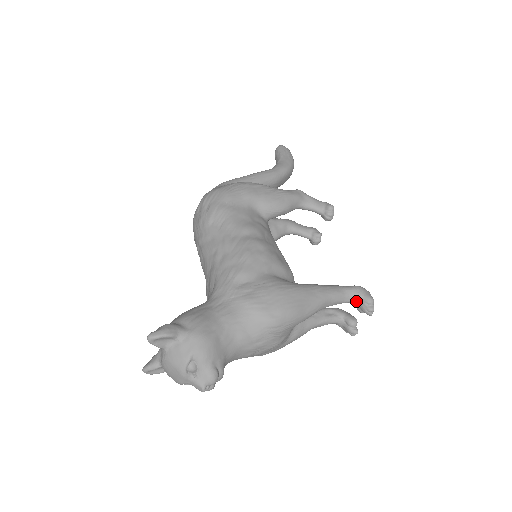
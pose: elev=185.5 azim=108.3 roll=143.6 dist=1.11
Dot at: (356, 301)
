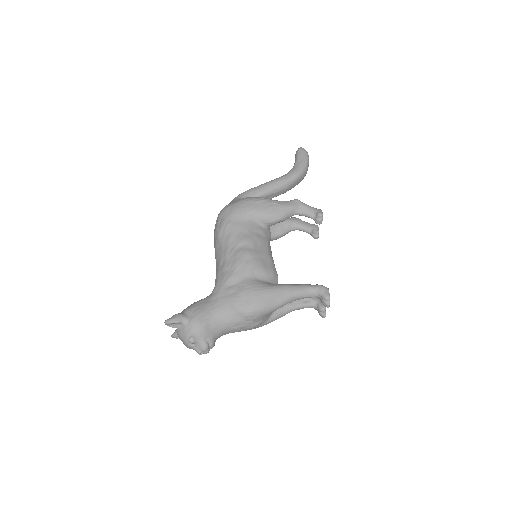
Dot at: (318, 297)
